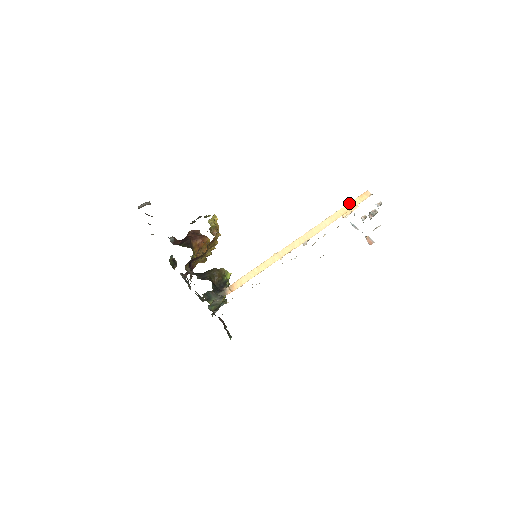
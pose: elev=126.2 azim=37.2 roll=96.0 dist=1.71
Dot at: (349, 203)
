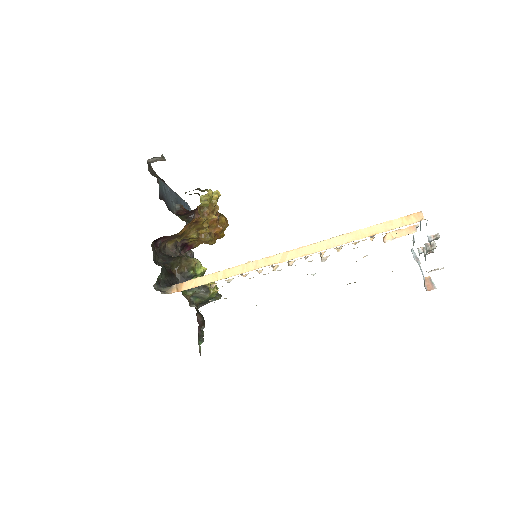
Dot at: (383, 222)
